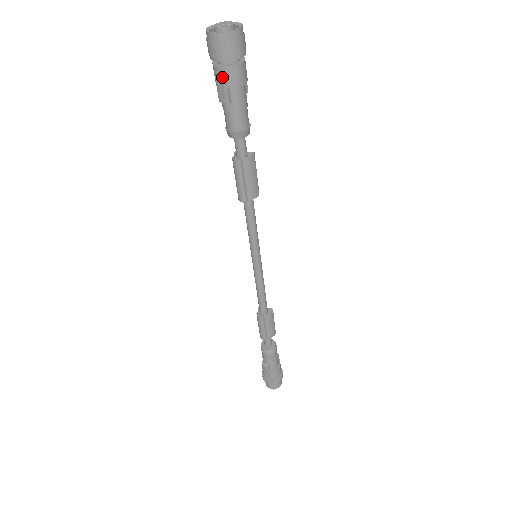
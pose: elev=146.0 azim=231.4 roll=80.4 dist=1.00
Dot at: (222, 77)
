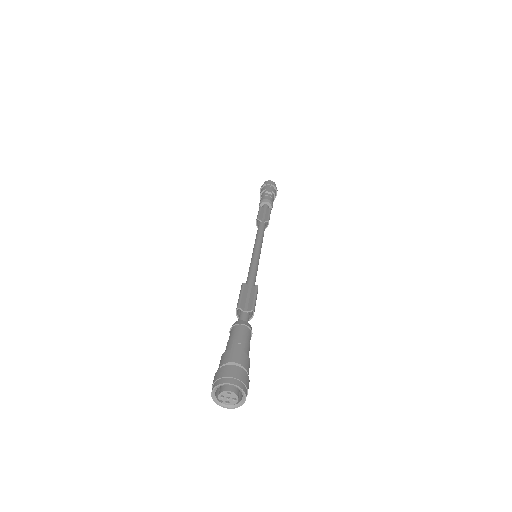
Dot at: occluded
